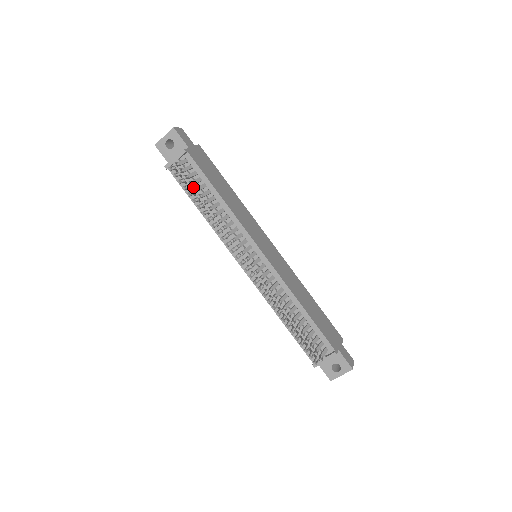
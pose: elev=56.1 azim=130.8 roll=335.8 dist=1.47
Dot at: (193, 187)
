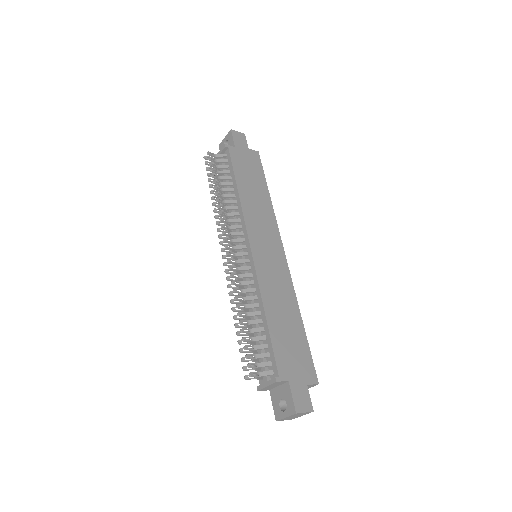
Dot at: occluded
